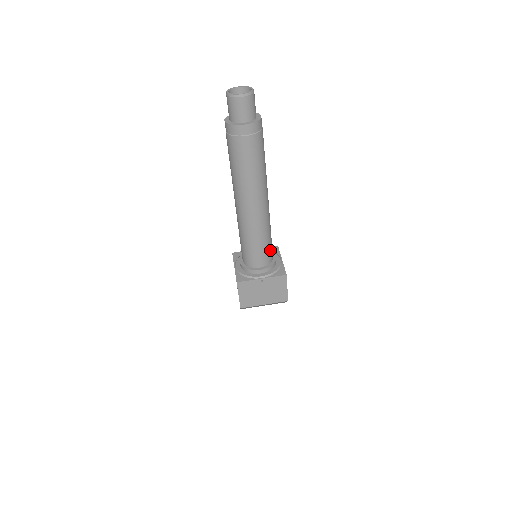
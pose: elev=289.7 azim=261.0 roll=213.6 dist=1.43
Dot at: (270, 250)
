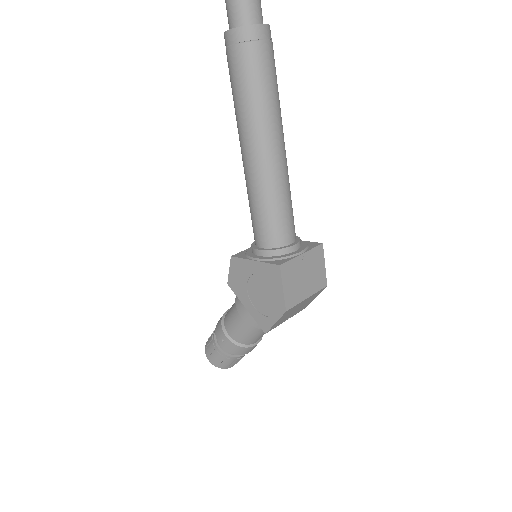
Dot at: (293, 219)
